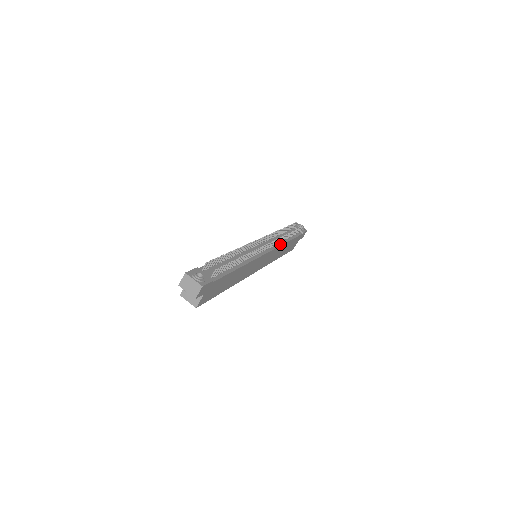
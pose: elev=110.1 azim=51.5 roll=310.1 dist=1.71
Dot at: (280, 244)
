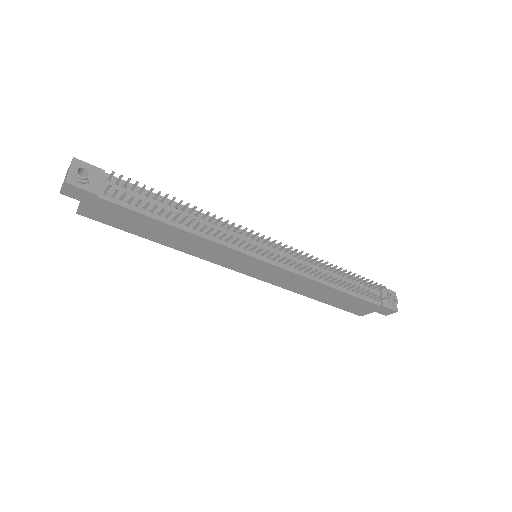
Dot at: (309, 276)
